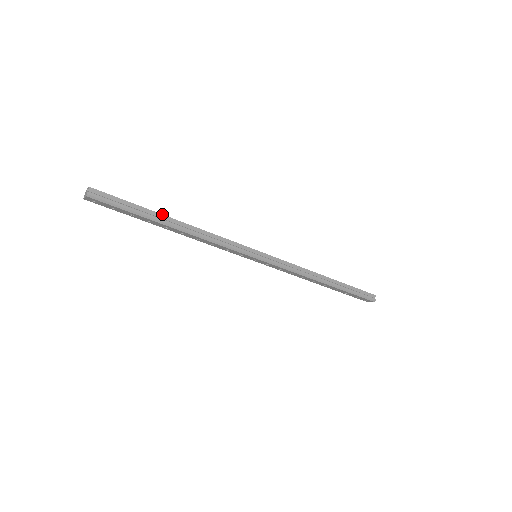
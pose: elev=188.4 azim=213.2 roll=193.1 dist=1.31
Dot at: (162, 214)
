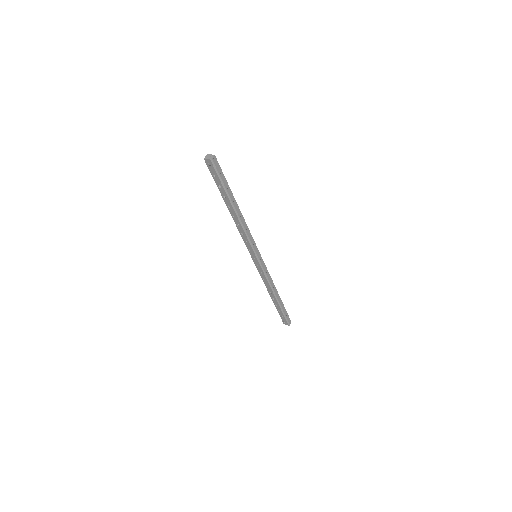
Dot at: occluded
